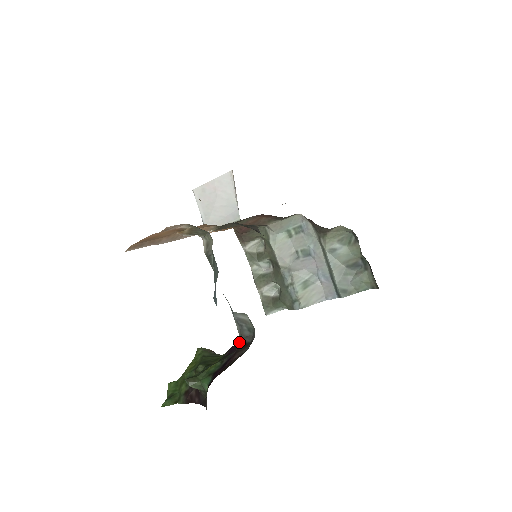
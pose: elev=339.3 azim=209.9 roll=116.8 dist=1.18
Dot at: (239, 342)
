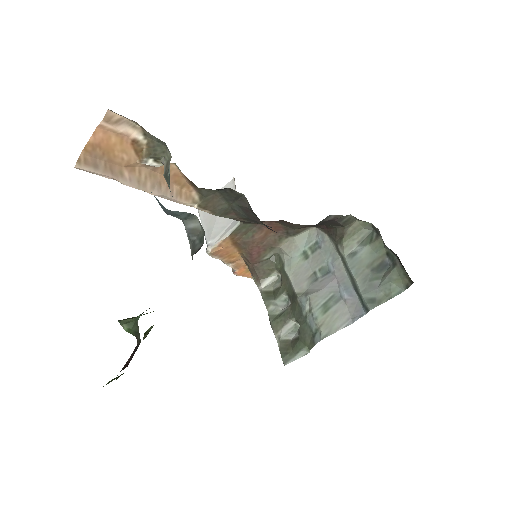
Dot at: occluded
